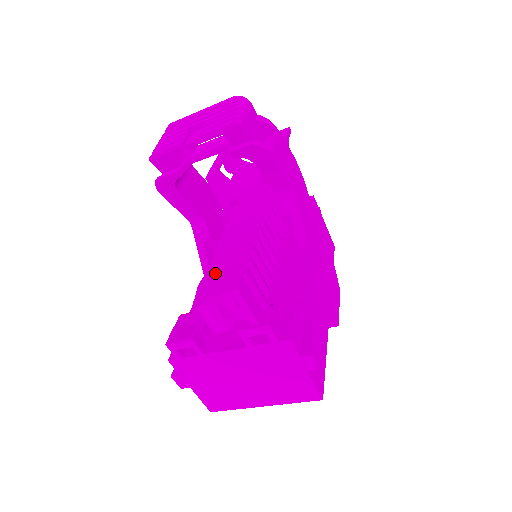
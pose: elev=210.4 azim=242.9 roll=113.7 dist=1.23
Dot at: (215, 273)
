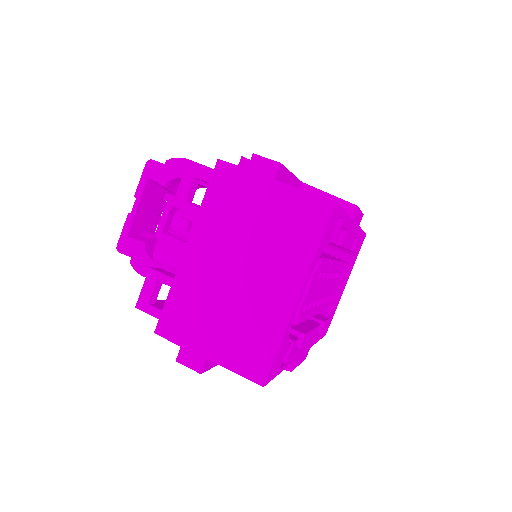
Dot at: occluded
